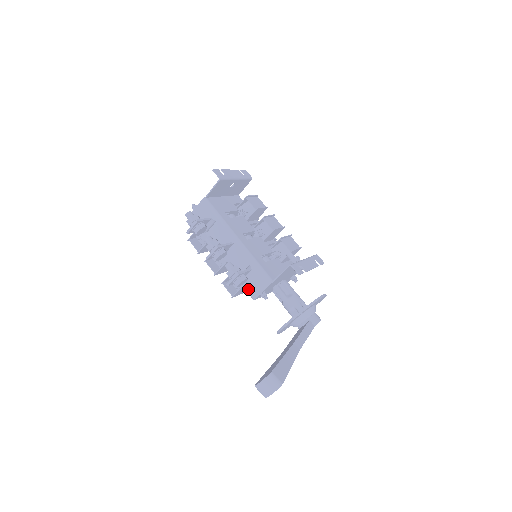
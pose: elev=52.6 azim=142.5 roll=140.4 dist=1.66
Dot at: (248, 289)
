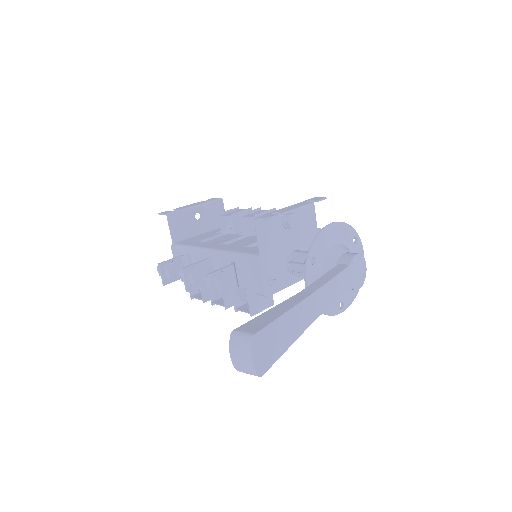
Dot at: (253, 290)
